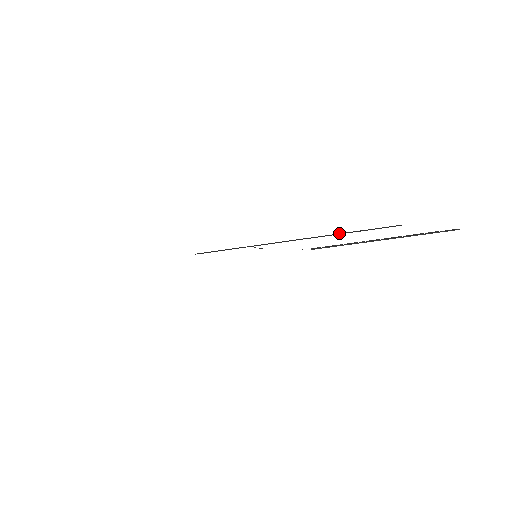
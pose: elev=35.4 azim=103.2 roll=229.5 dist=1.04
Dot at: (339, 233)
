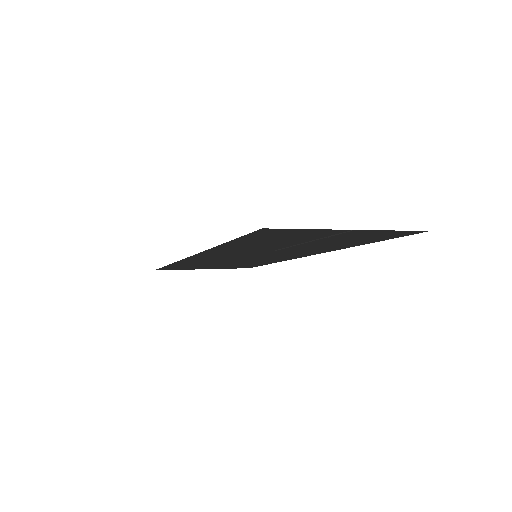
Dot at: (332, 247)
